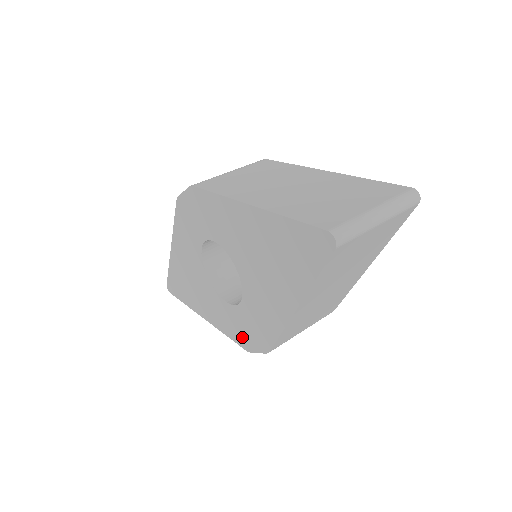
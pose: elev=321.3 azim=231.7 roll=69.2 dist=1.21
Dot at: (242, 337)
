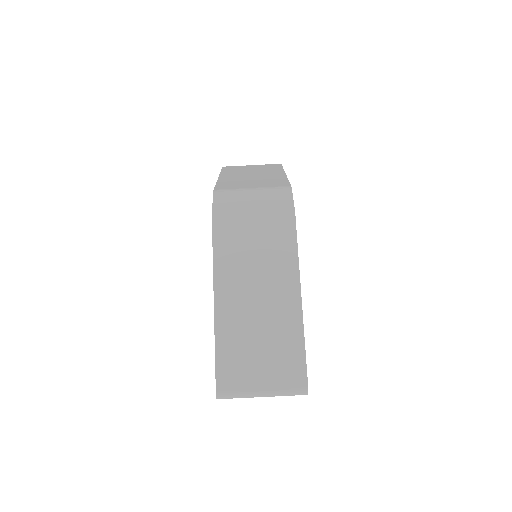
Dot at: occluded
